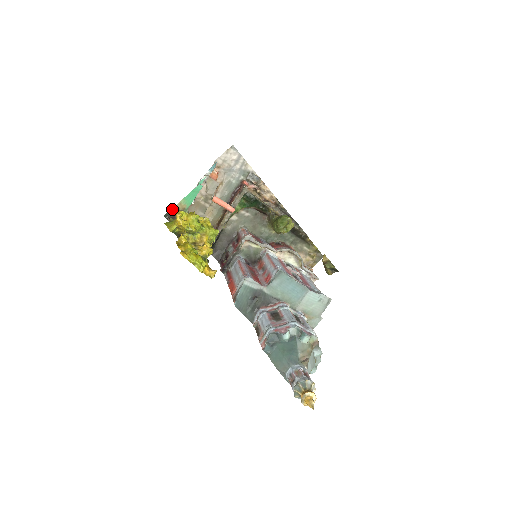
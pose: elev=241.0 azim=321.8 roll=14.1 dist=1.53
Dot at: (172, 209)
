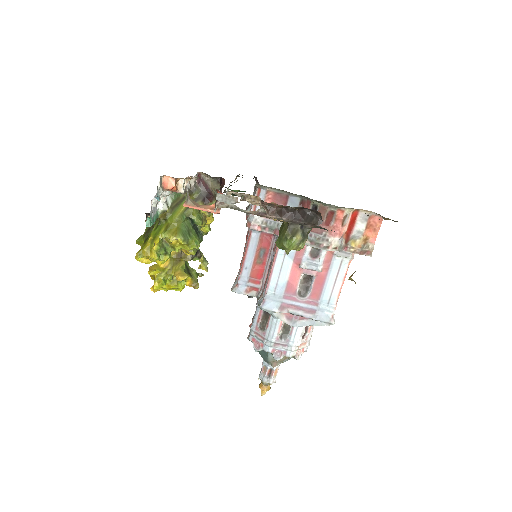
Dot at: occluded
